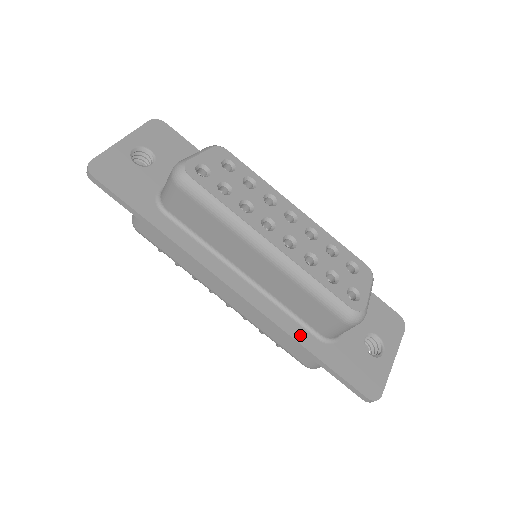
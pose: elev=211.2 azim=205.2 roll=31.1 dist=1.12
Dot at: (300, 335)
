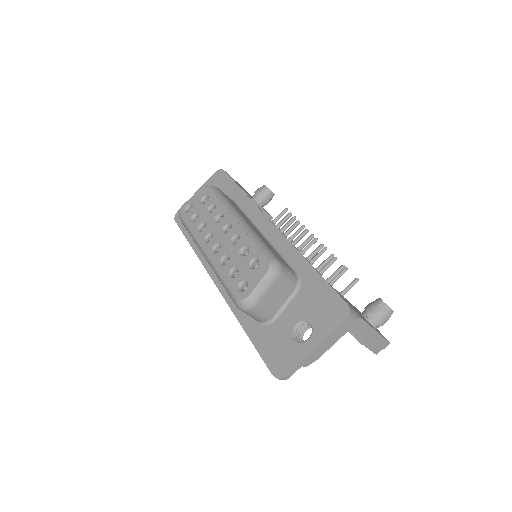
Dot at: (243, 317)
